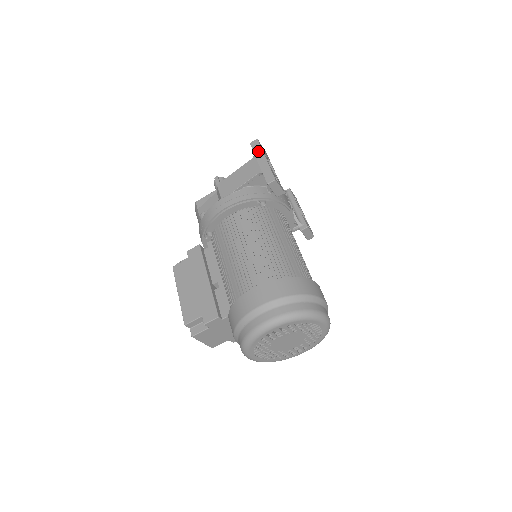
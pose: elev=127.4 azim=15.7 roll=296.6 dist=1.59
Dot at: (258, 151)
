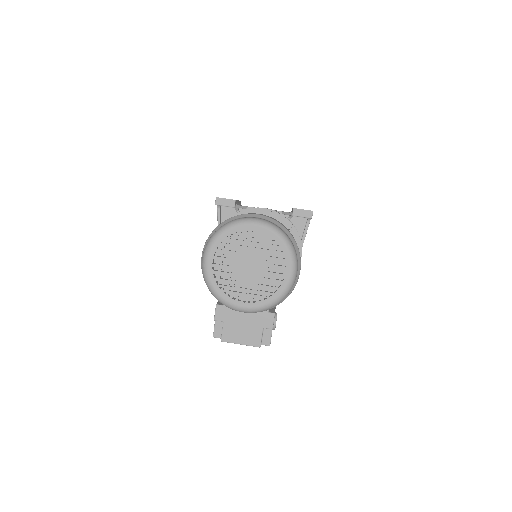
Dot at: occluded
